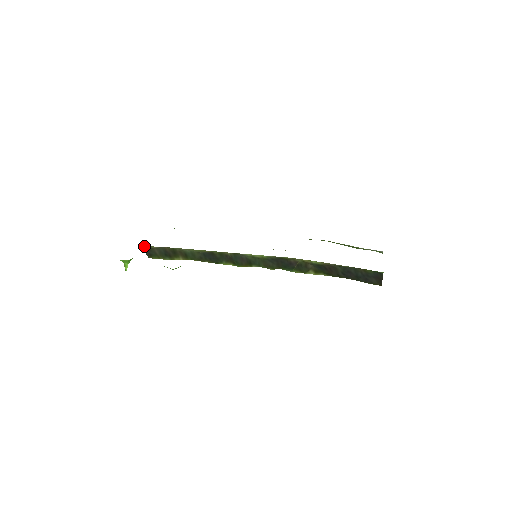
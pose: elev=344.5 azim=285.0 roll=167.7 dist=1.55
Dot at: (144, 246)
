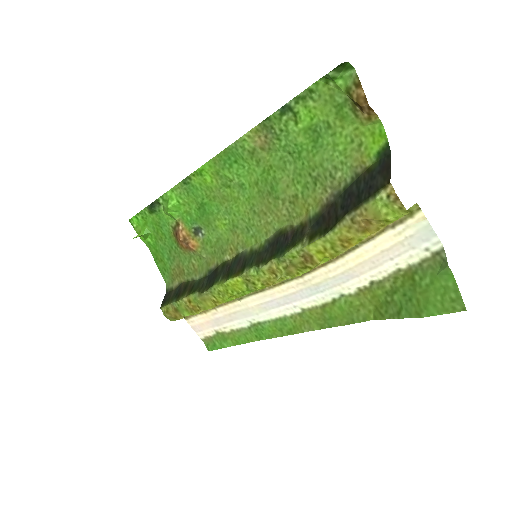
Dot at: (168, 287)
